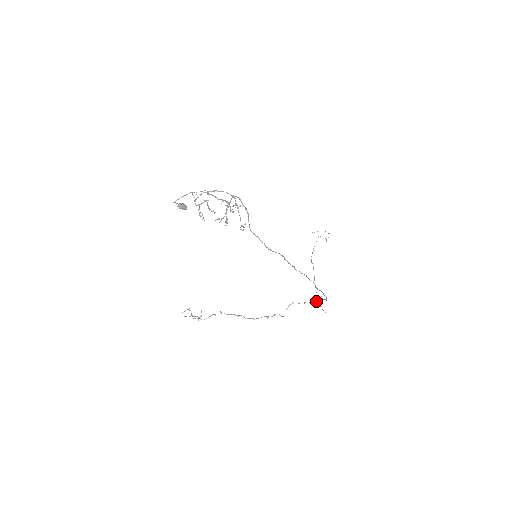
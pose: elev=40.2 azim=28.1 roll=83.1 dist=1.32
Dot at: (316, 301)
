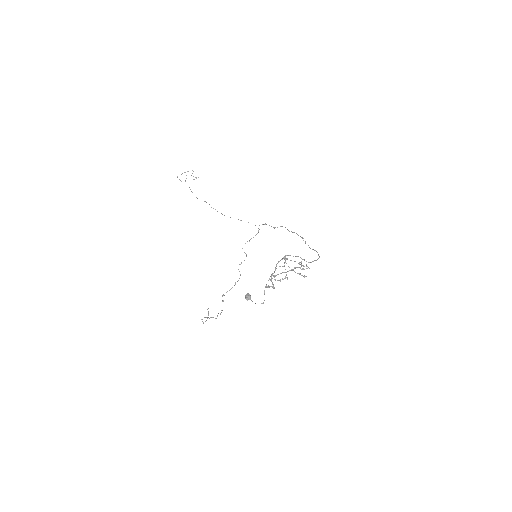
Dot at: (258, 228)
